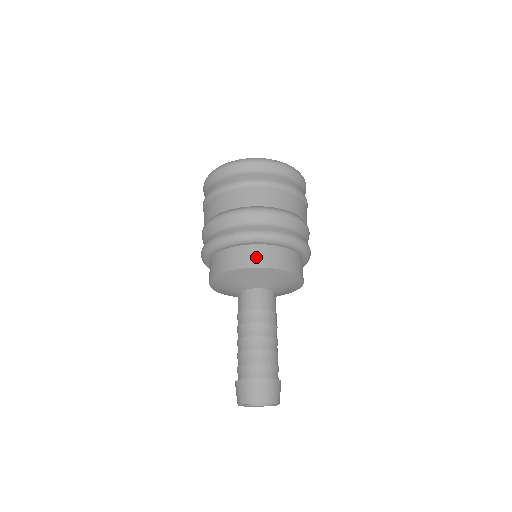
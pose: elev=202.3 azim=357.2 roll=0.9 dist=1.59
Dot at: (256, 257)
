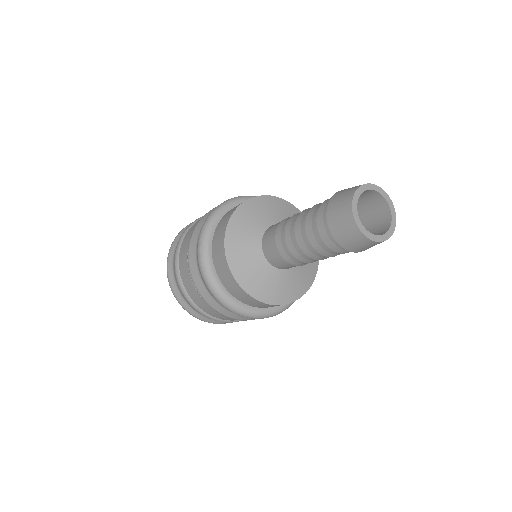
Dot at: (223, 224)
